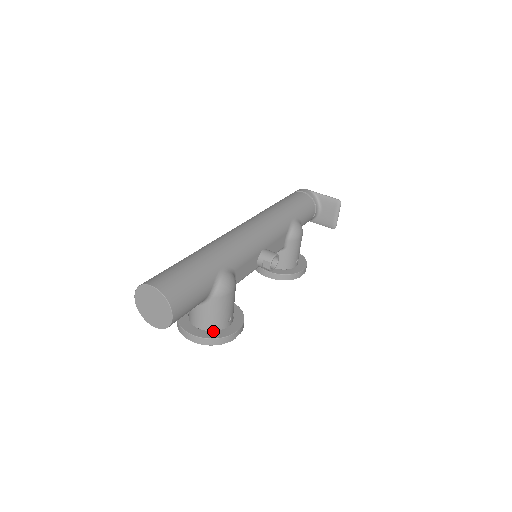
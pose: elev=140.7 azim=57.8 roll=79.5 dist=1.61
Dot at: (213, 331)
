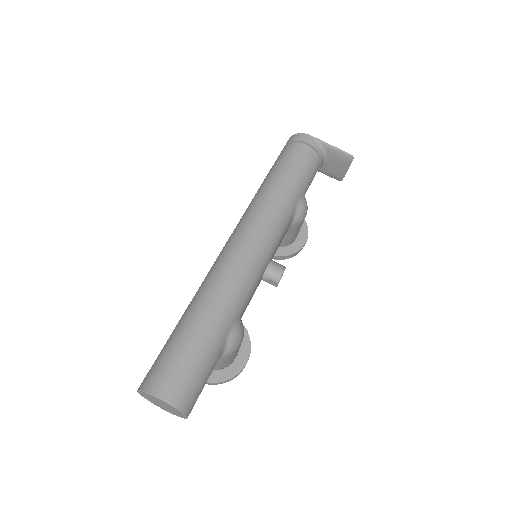
Dot at: (221, 370)
